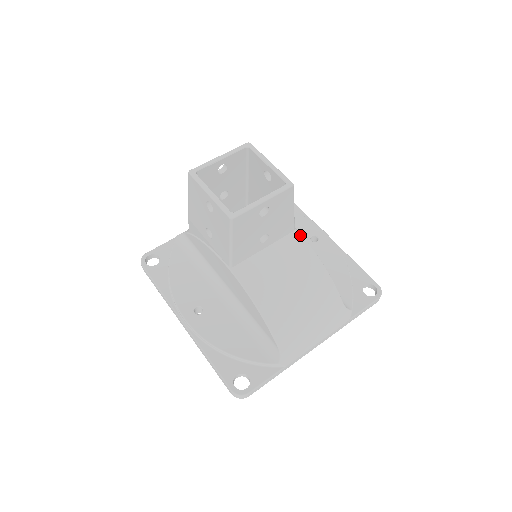
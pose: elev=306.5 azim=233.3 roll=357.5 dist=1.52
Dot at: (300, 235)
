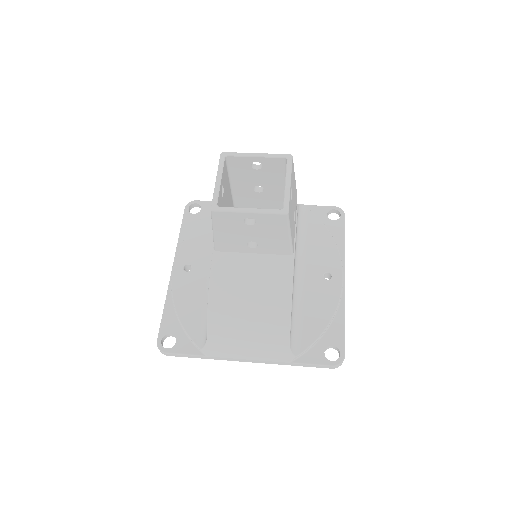
Dot at: (292, 262)
